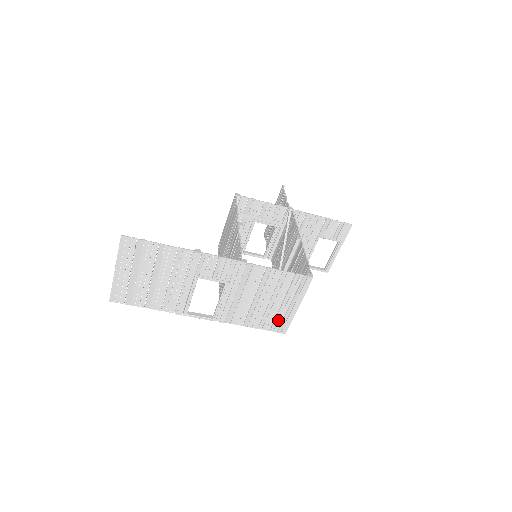
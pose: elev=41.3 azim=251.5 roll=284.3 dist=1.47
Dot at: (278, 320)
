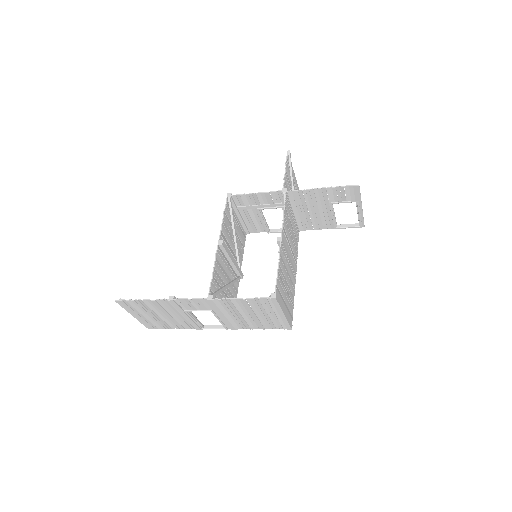
Dot at: (276, 323)
